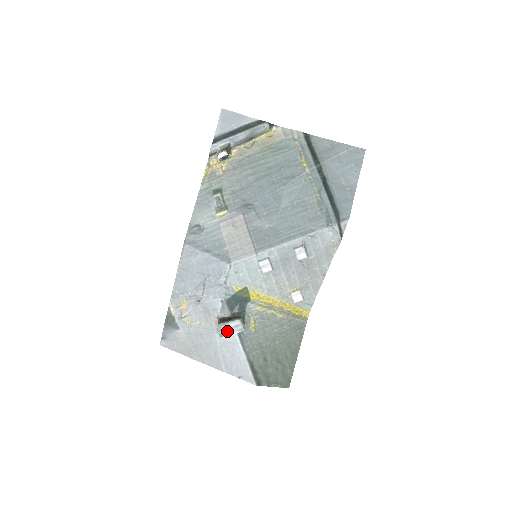
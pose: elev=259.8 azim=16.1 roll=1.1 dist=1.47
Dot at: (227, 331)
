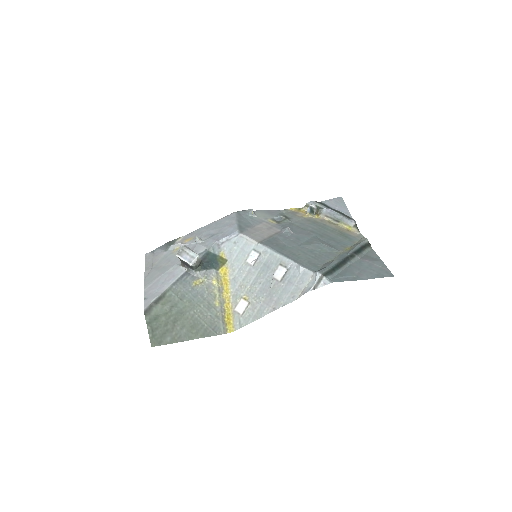
Dot at: (184, 254)
